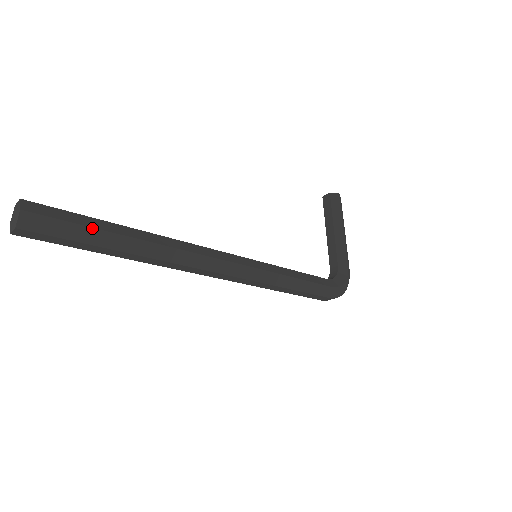
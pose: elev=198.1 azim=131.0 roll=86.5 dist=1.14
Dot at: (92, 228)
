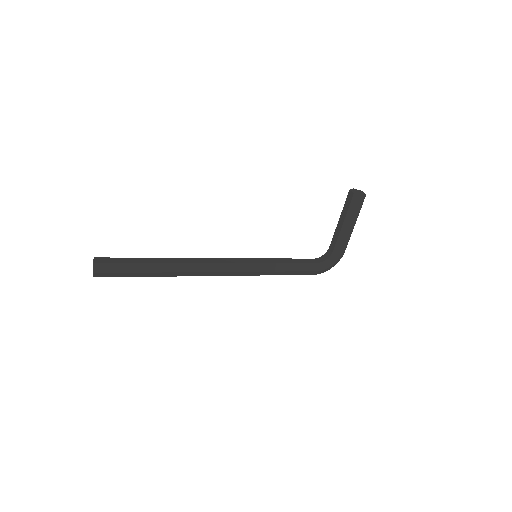
Dot at: (134, 273)
